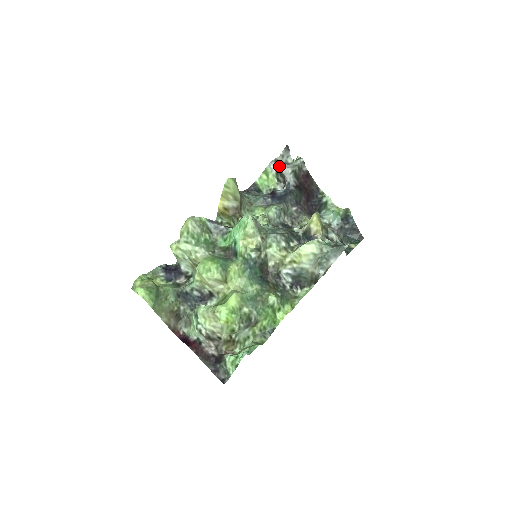
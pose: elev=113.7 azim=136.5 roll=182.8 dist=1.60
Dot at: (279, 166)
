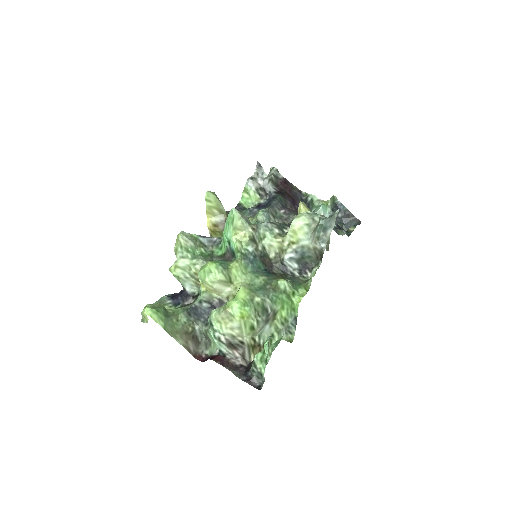
Dot at: (256, 181)
